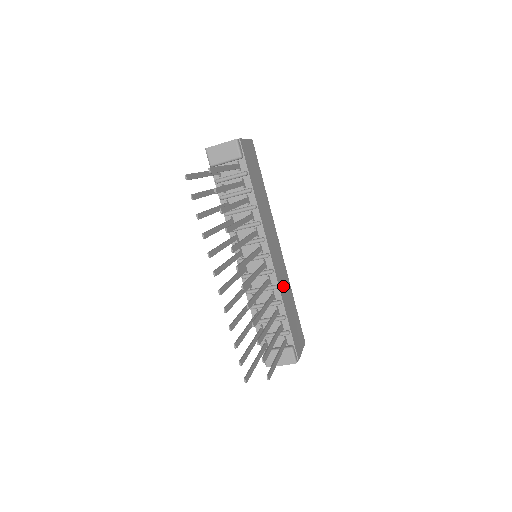
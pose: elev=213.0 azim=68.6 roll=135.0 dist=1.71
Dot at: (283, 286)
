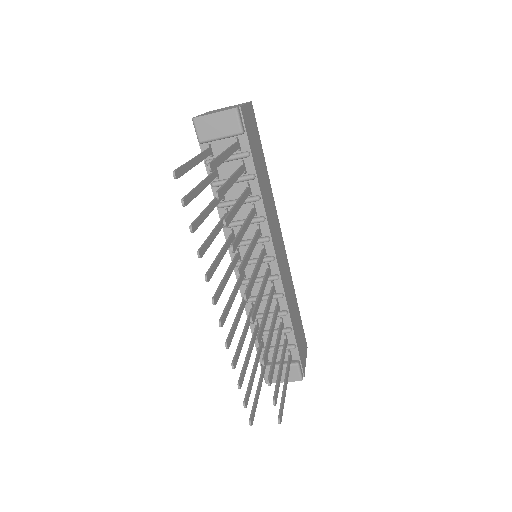
Dot at: (288, 291)
